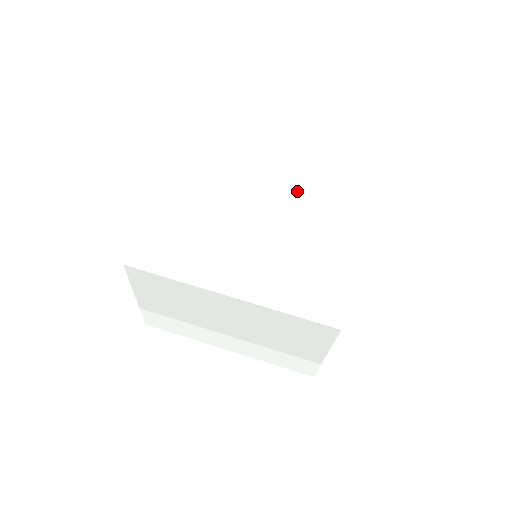
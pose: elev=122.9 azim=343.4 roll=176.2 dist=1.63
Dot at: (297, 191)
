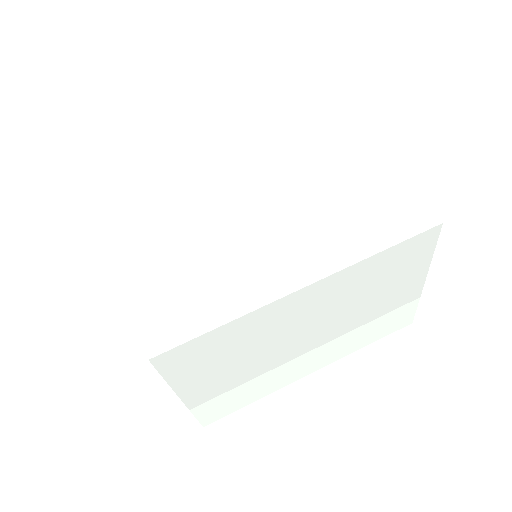
Dot at: (254, 146)
